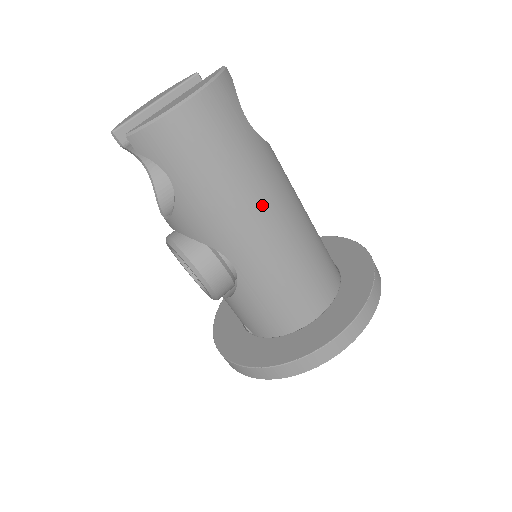
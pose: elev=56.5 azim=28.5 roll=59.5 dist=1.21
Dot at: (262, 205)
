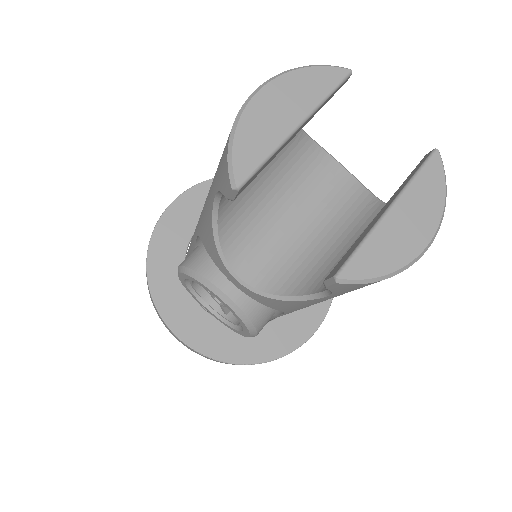
Dot at: occluded
